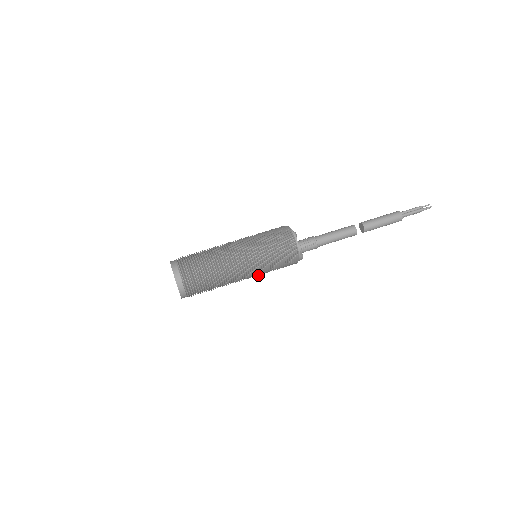
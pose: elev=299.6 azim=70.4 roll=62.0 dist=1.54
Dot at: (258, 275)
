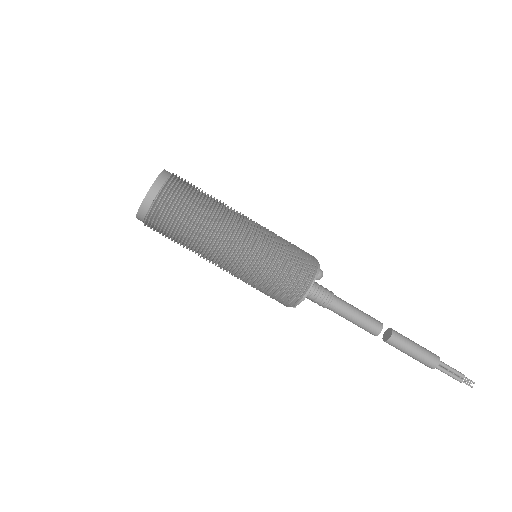
Dot at: occluded
